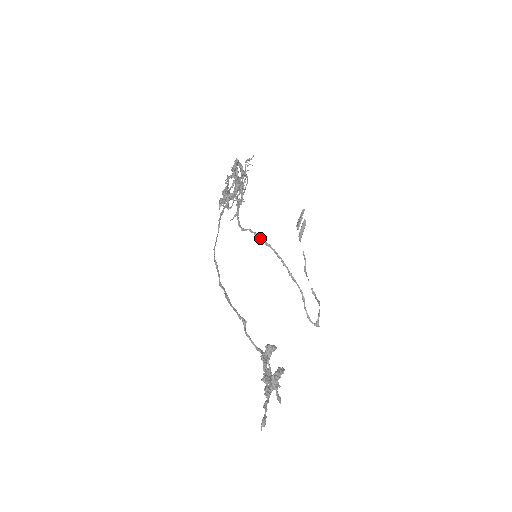
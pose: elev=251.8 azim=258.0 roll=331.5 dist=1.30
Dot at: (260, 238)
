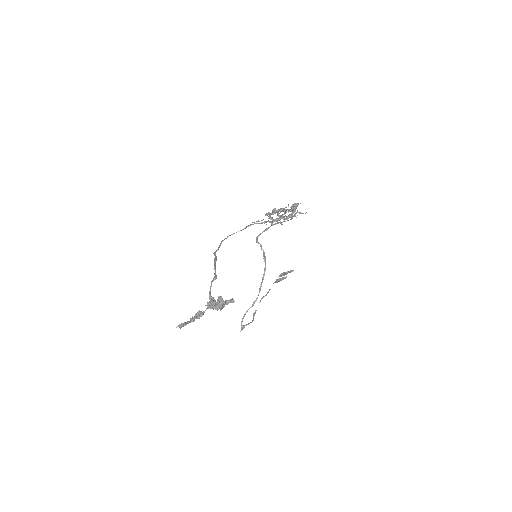
Dot at: (263, 253)
